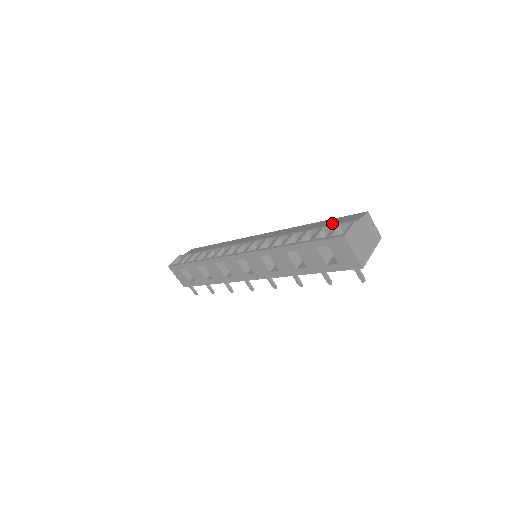
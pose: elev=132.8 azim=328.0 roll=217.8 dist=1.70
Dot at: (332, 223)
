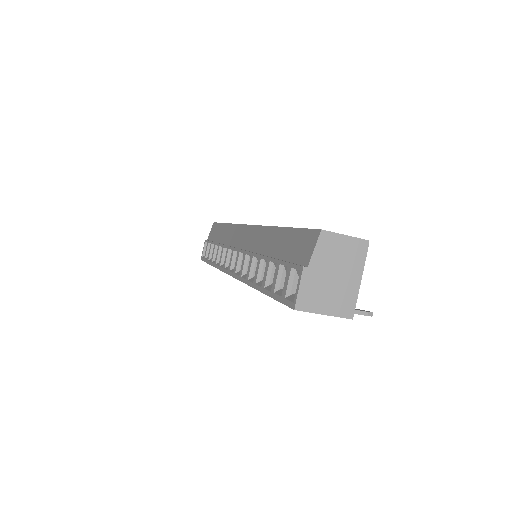
Dot at: (290, 248)
